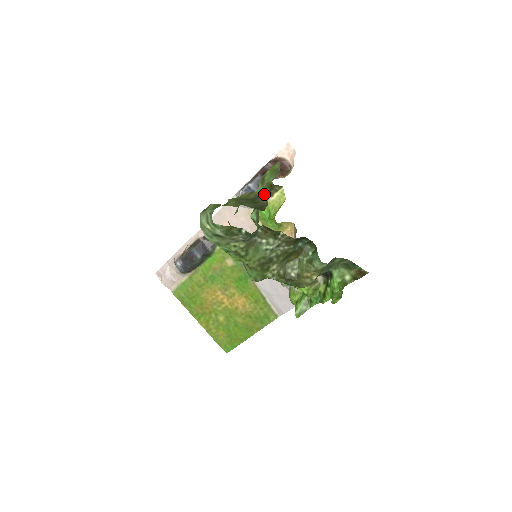
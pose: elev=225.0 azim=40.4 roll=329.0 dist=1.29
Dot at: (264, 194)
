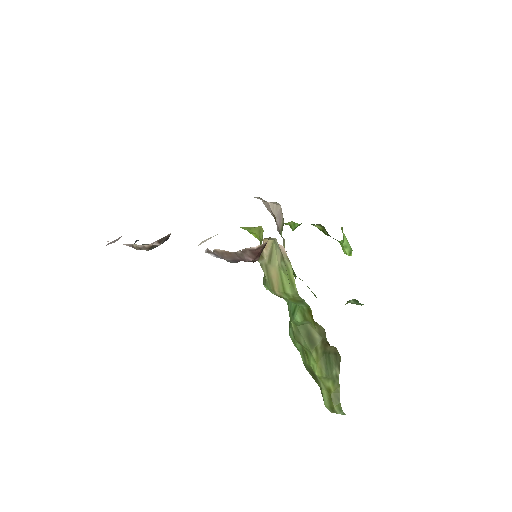
Dot at: (325, 343)
